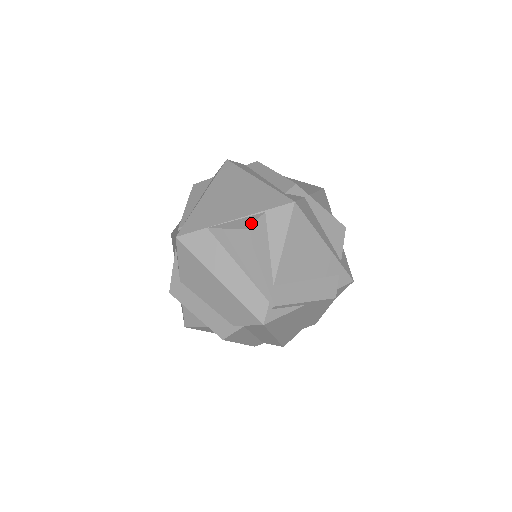
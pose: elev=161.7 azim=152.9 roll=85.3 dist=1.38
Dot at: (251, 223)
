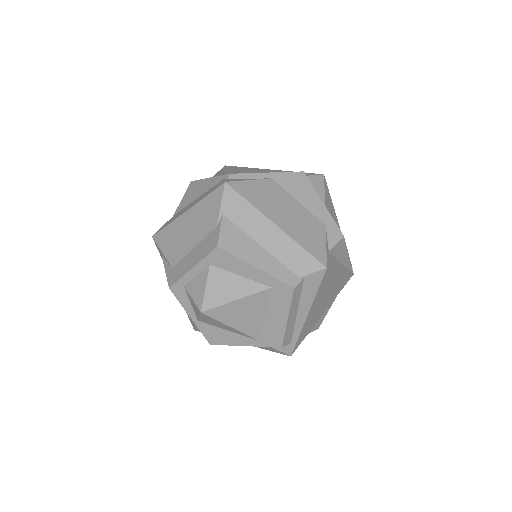
Dot at: occluded
